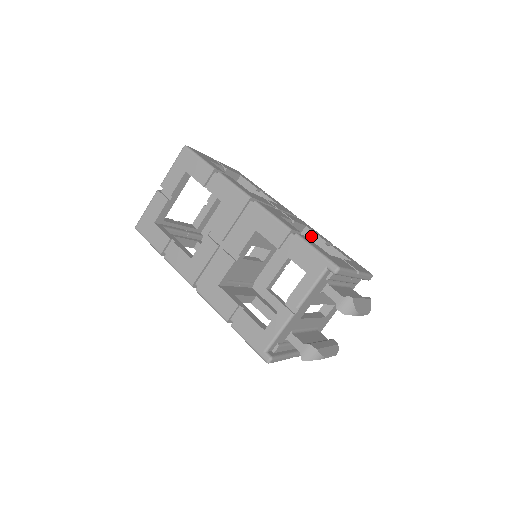
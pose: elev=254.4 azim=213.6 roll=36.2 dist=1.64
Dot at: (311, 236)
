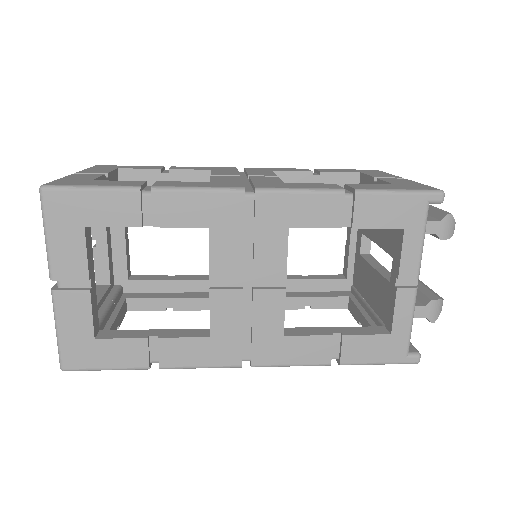
Dot at: (288, 179)
